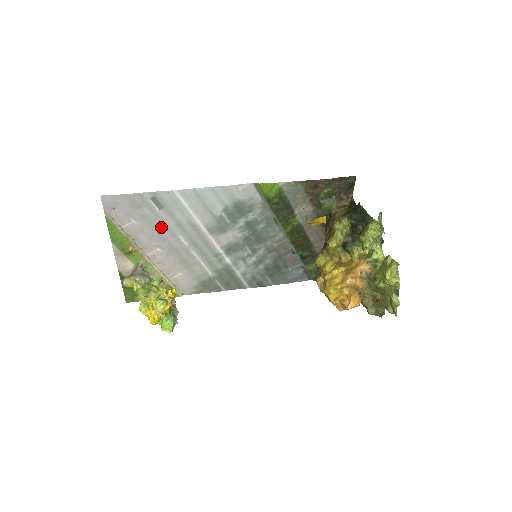
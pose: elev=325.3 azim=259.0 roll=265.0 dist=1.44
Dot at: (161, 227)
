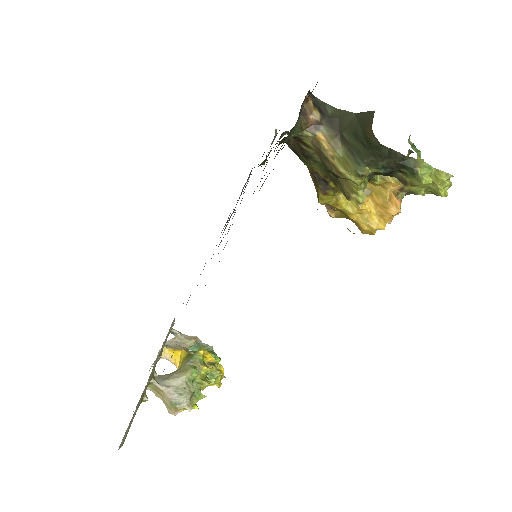
Dot at: occluded
